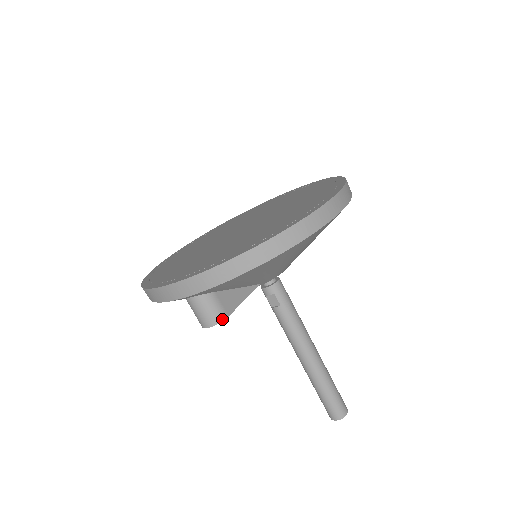
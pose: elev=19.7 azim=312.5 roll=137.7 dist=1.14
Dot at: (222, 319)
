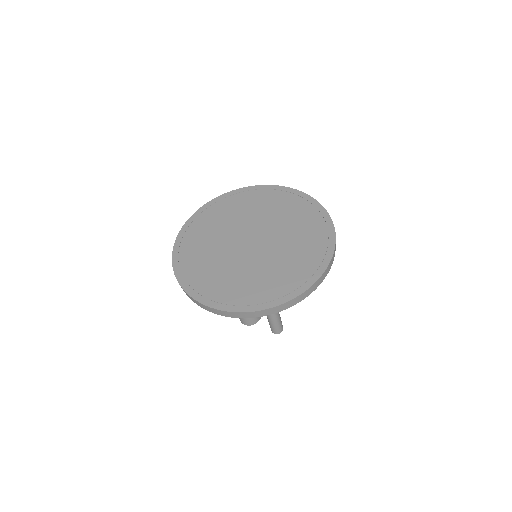
Dot at: occluded
